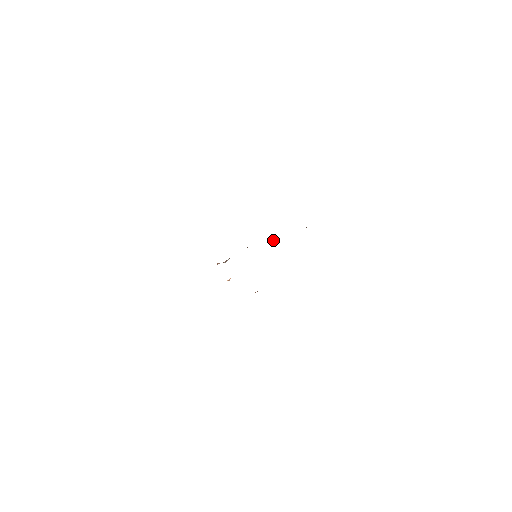
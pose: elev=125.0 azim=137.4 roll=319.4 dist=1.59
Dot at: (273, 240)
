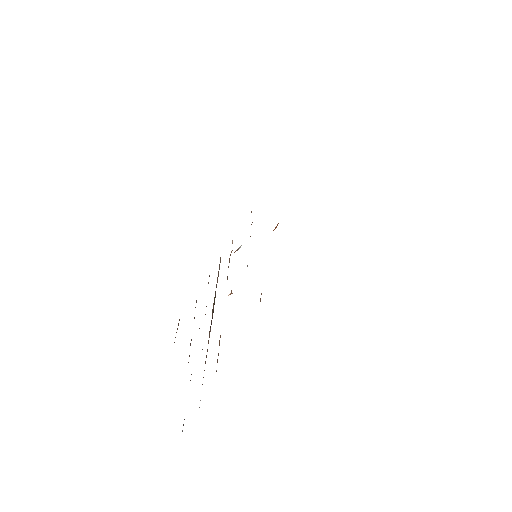
Dot at: occluded
